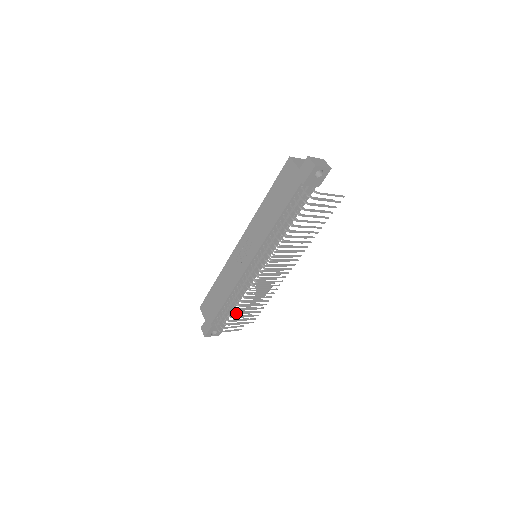
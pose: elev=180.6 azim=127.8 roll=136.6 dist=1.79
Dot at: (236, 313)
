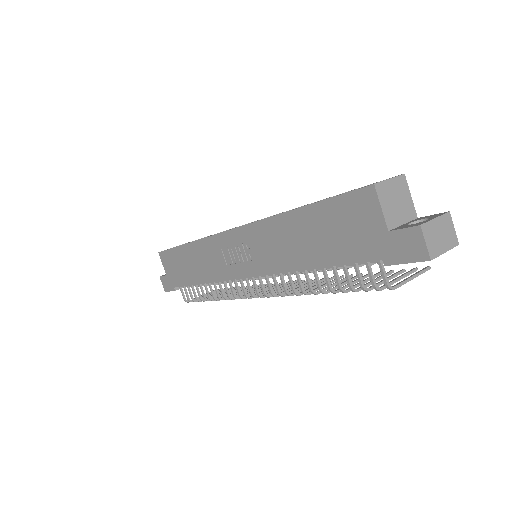
Dot at: occluded
